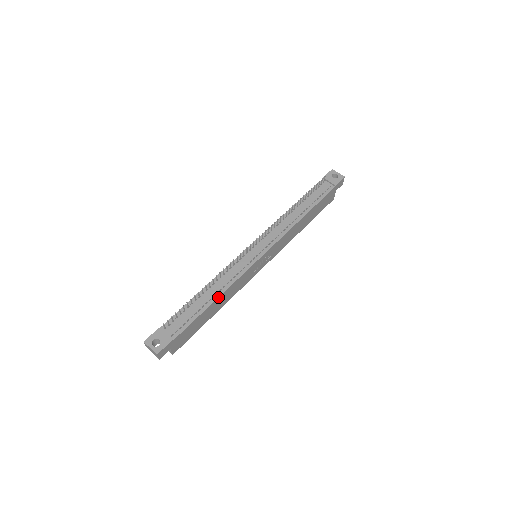
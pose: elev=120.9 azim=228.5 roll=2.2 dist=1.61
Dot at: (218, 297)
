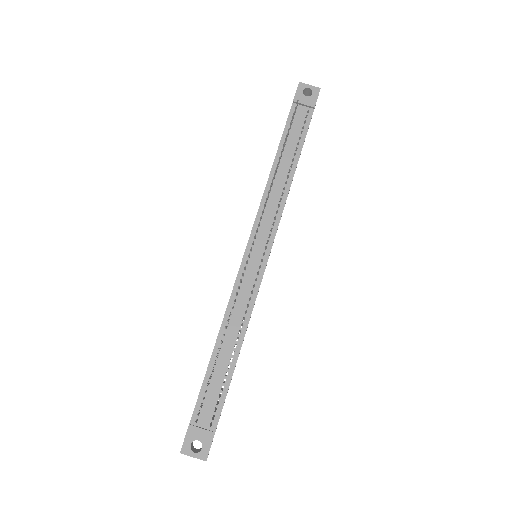
Dot at: (241, 344)
